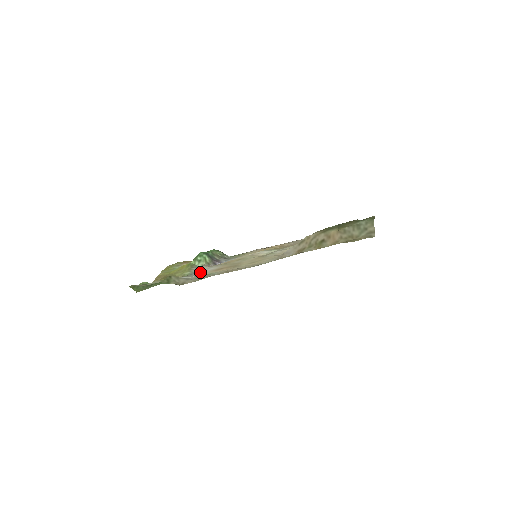
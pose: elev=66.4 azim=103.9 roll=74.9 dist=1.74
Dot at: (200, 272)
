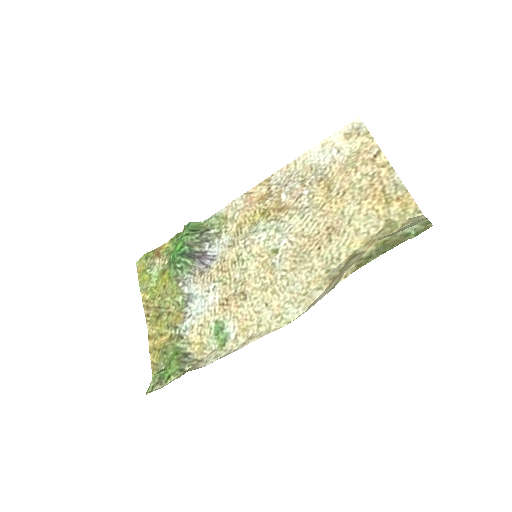
Dot at: (199, 303)
